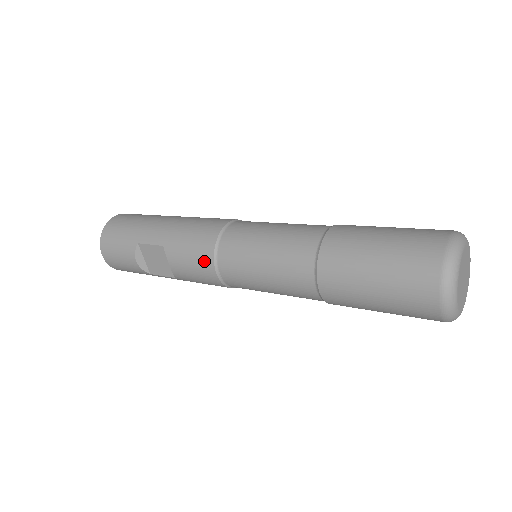
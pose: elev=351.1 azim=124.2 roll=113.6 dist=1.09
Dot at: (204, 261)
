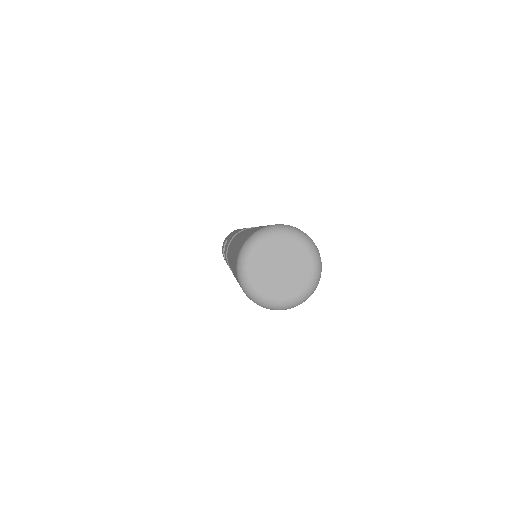
Dot at: occluded
